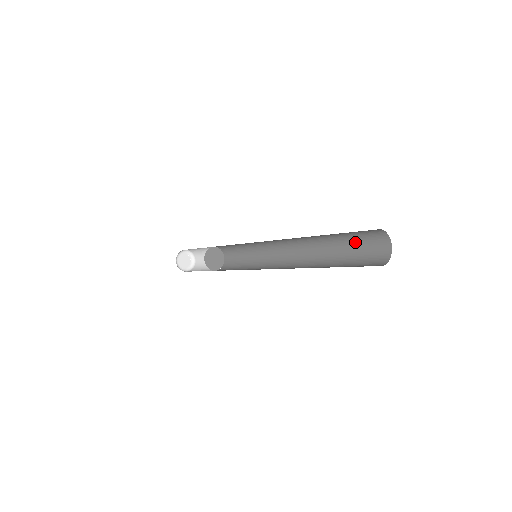
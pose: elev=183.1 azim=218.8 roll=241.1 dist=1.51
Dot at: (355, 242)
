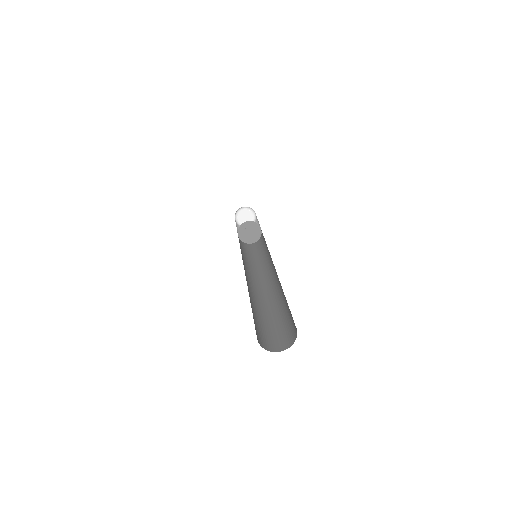
Dot at: occluded
